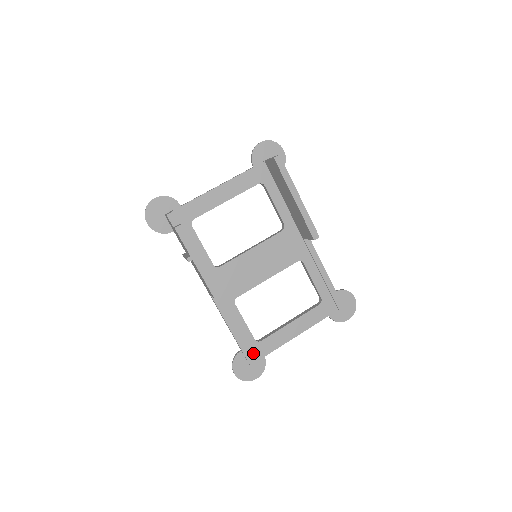
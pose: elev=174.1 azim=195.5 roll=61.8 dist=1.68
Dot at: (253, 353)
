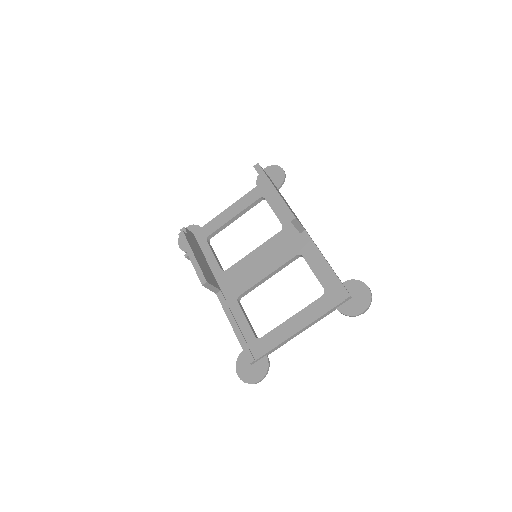
Dot at: (253, 350)
